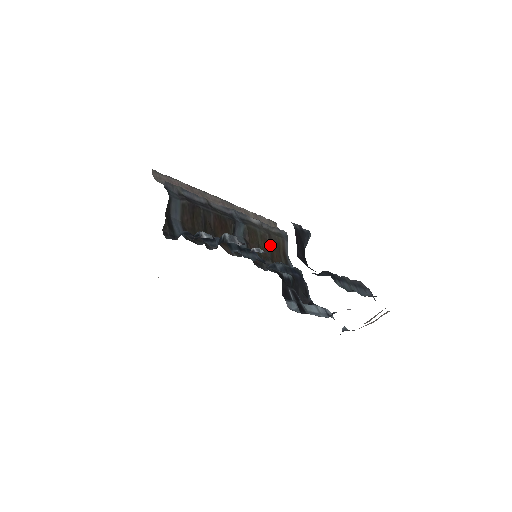
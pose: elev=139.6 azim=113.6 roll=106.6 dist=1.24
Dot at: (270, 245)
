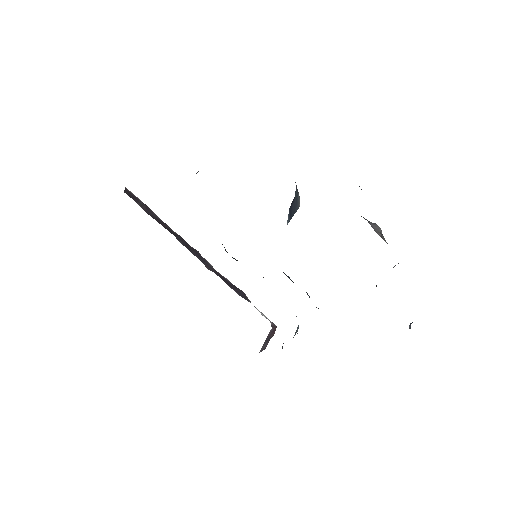
Dot at: occluded
